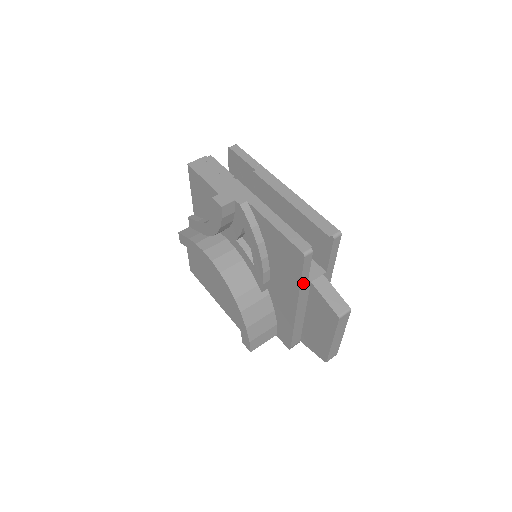
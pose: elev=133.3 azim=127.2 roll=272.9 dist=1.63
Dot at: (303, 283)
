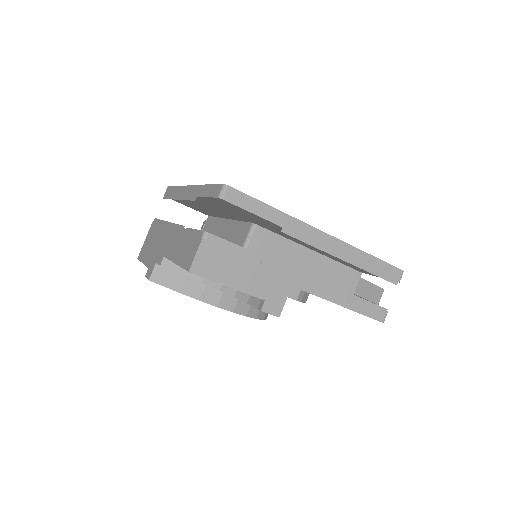
Dot at: occluded
